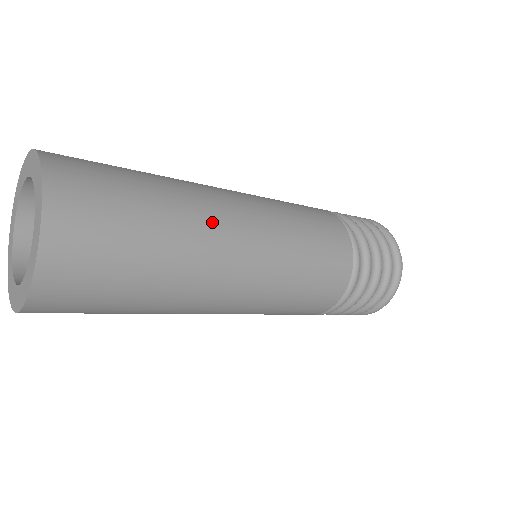
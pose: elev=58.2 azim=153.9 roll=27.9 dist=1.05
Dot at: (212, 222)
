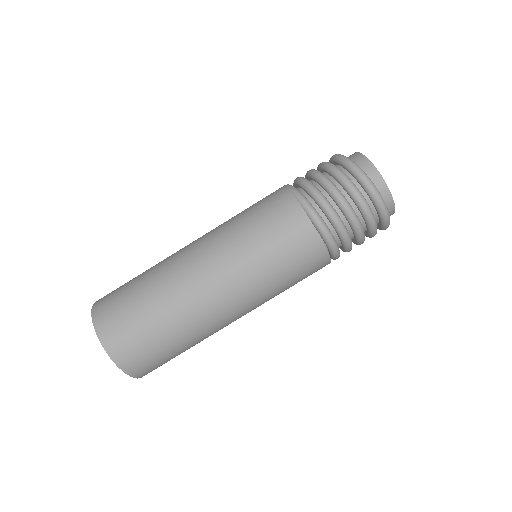
Dot at: (192, 296)
